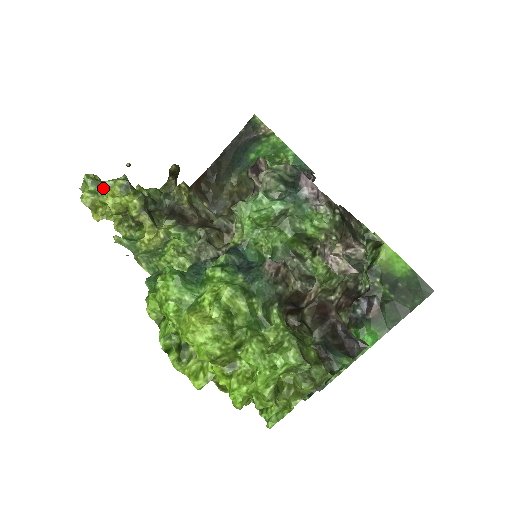
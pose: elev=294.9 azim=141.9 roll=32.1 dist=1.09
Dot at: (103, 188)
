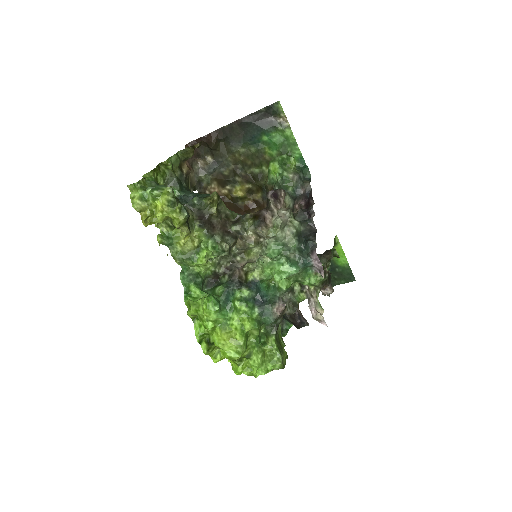
Dot at: (153, 200)
